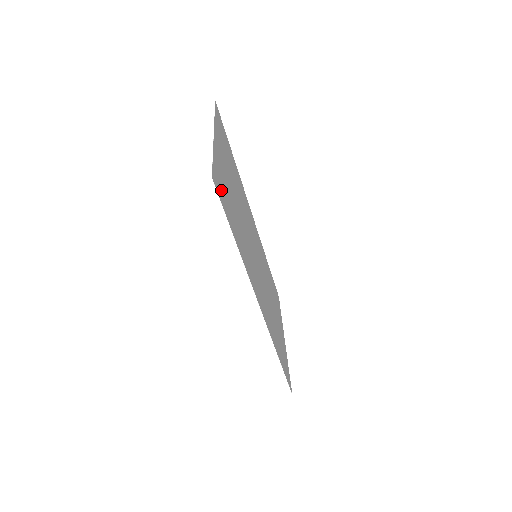
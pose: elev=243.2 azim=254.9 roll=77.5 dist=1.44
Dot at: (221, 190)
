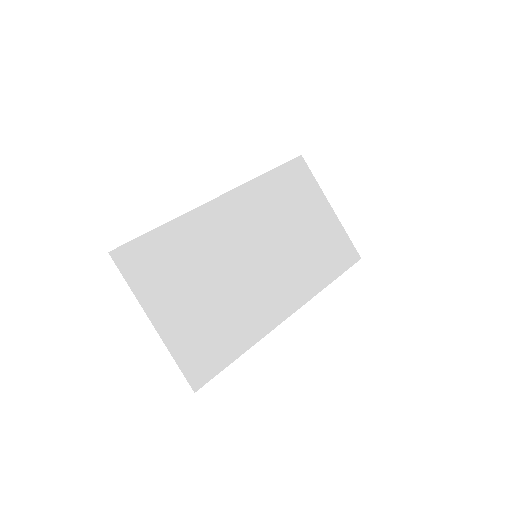
Dot at: (202, 363)
